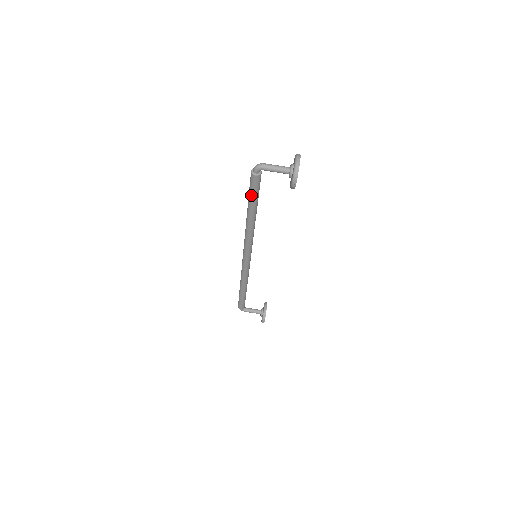
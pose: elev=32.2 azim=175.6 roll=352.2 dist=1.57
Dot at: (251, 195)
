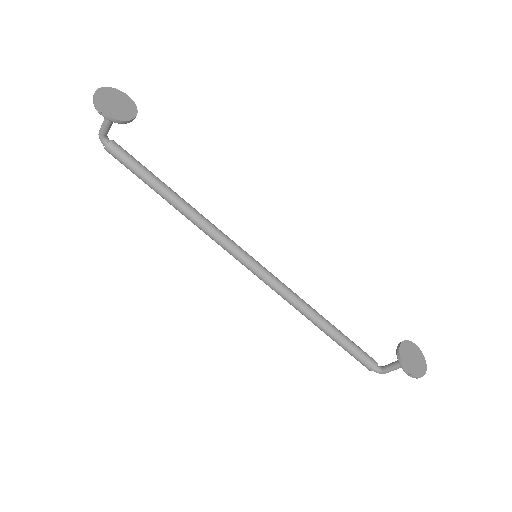
Dot at: occluded
